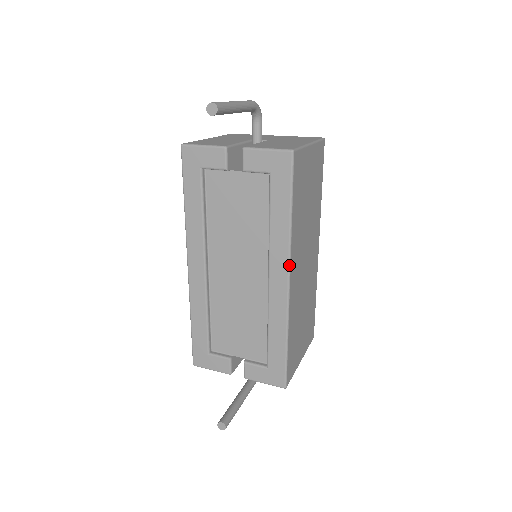
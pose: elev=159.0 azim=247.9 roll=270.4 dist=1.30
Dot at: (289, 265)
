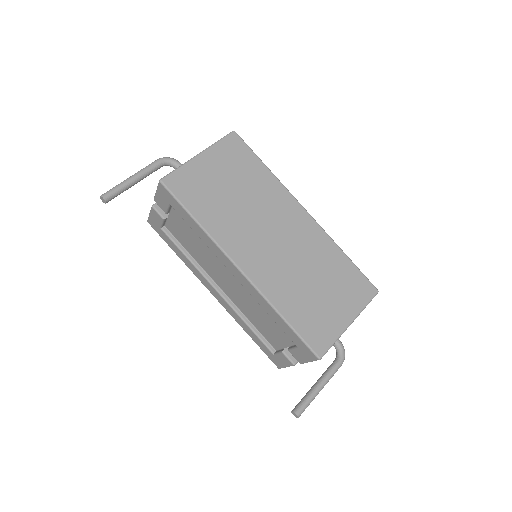
Dot at: (228, 257)
